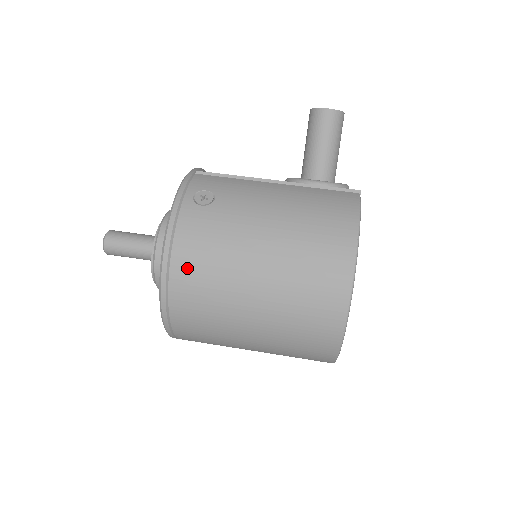
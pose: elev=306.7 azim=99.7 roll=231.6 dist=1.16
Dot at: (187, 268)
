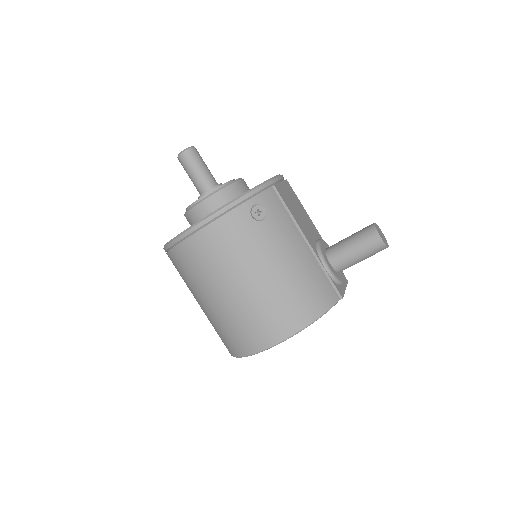
Dot at: (207, 242)
